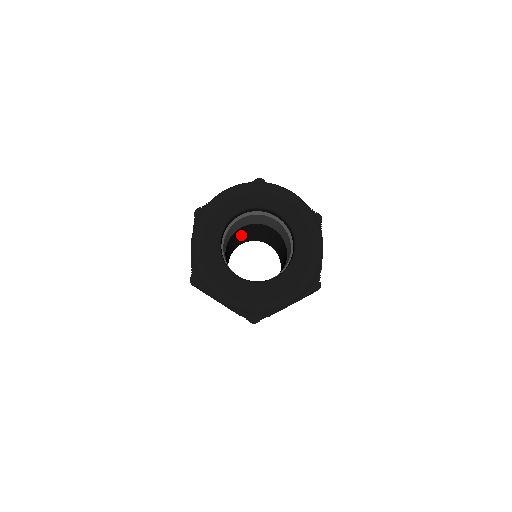
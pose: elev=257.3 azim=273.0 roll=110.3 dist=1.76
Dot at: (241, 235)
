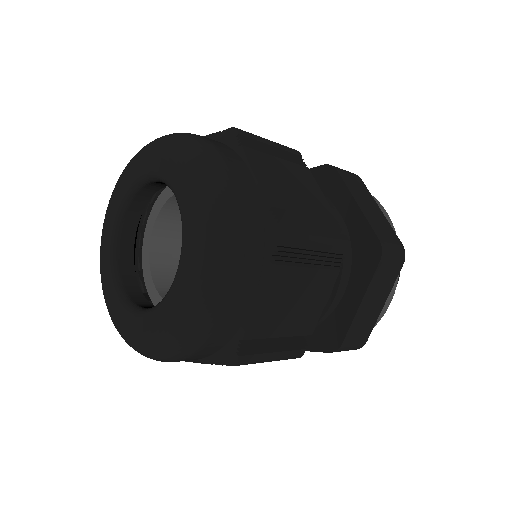
Dot at: occluded
